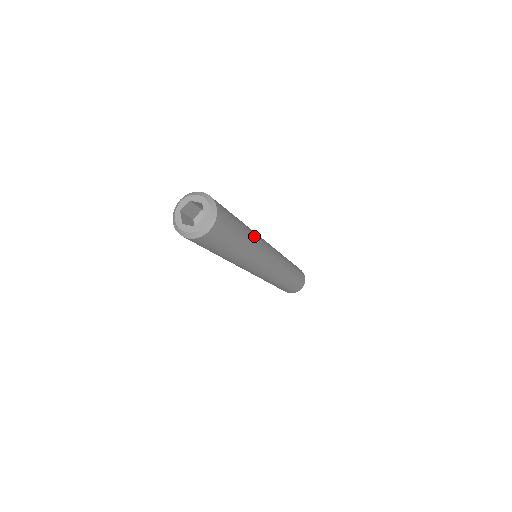
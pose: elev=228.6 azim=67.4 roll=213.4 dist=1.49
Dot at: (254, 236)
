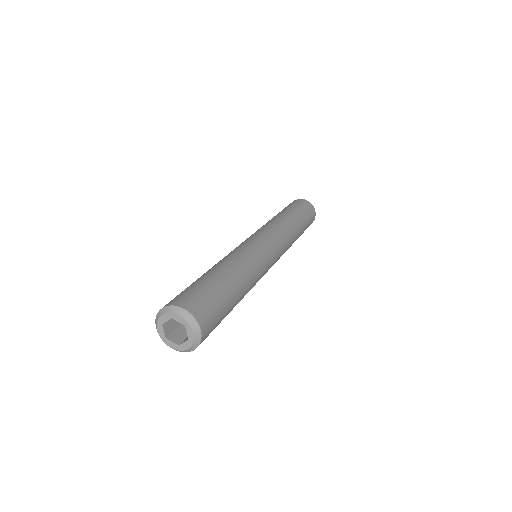
Dot at: (250, 278)
